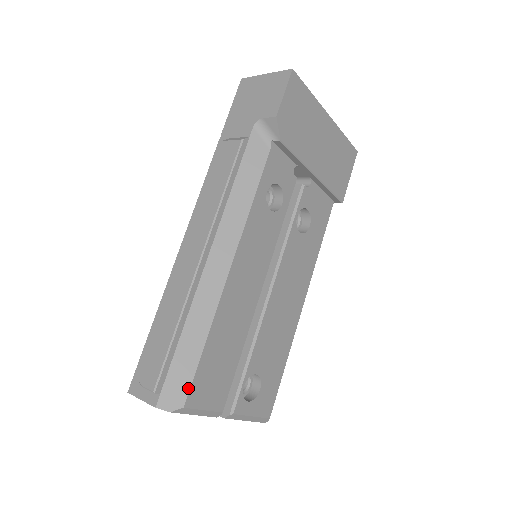
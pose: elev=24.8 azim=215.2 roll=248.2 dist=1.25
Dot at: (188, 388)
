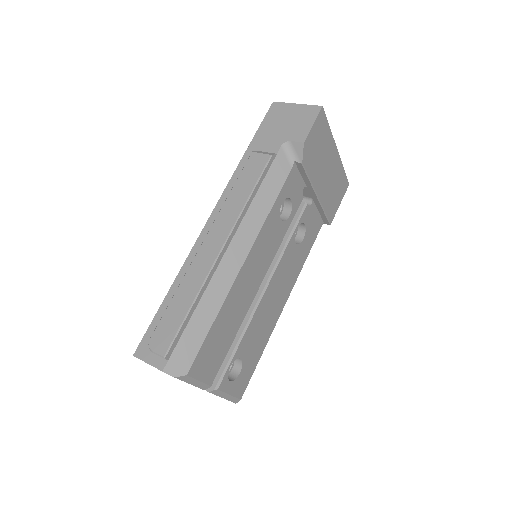
Dot at: (193, 359)
